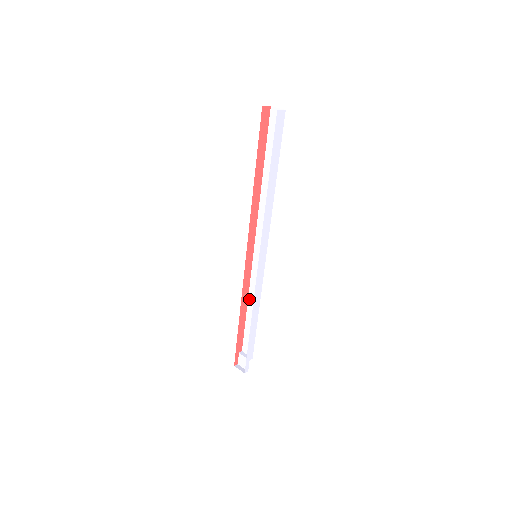
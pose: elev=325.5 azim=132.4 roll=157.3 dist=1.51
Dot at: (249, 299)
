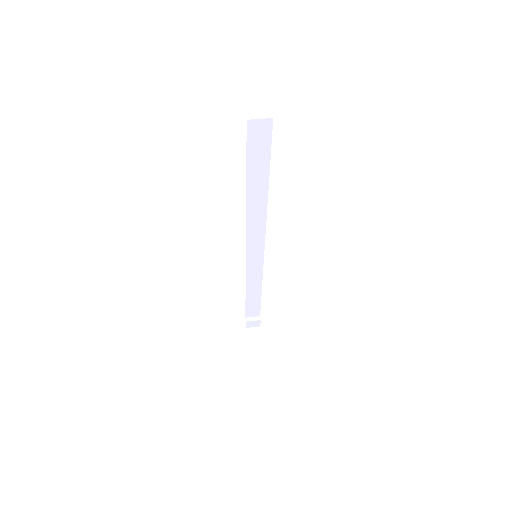
Dot at: (247, 285)
